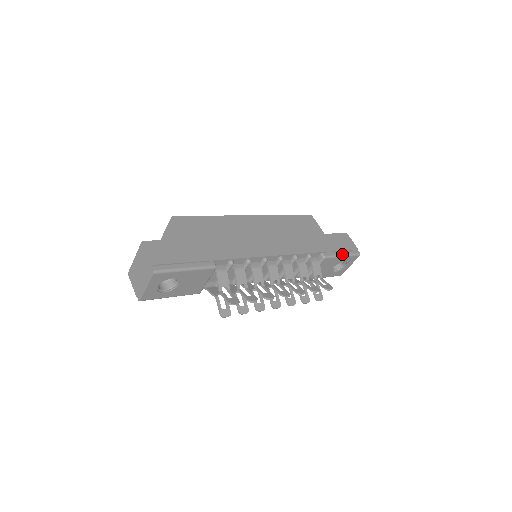
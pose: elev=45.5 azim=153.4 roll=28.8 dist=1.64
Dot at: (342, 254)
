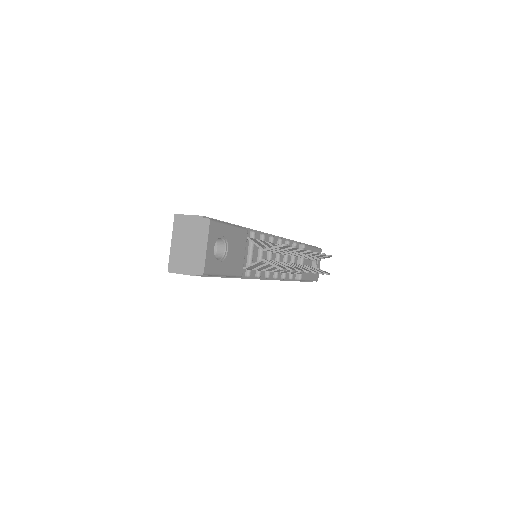
Dot at: (312, 246)
